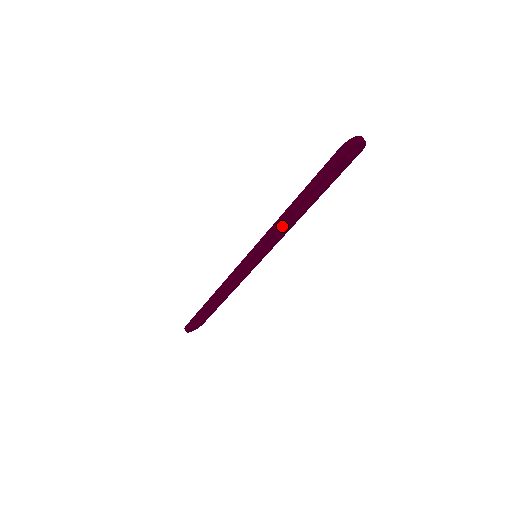
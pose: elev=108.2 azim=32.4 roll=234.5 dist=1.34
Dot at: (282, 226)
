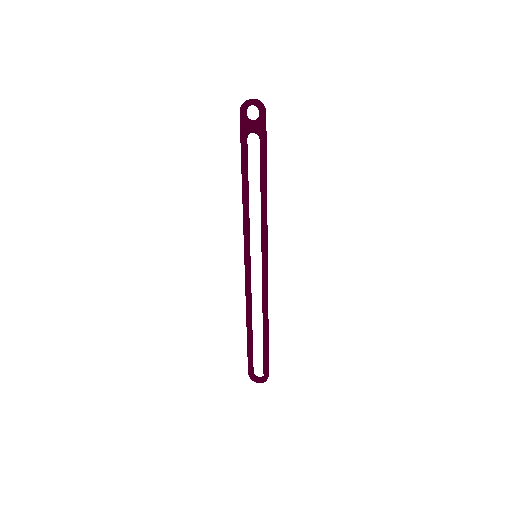
Dot at: (247, 206)
